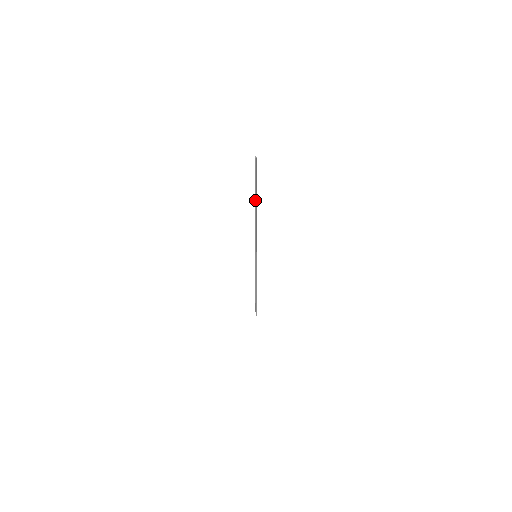
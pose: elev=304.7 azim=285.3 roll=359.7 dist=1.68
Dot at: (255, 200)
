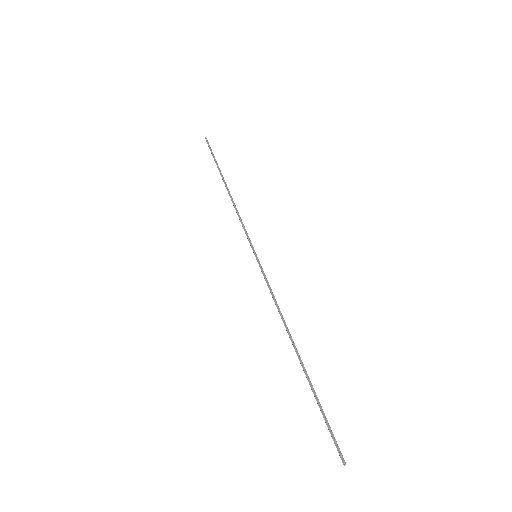
Dot at: (305, 373)
